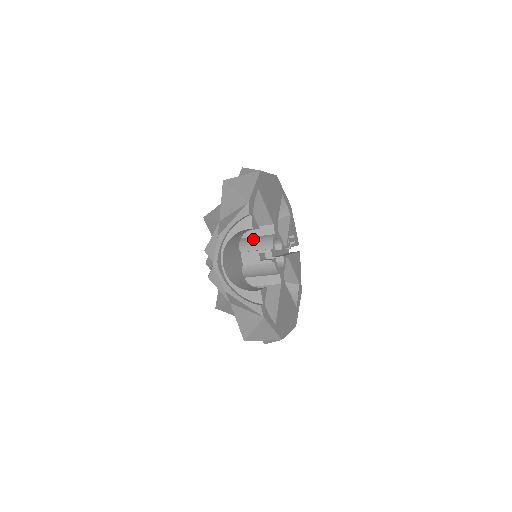
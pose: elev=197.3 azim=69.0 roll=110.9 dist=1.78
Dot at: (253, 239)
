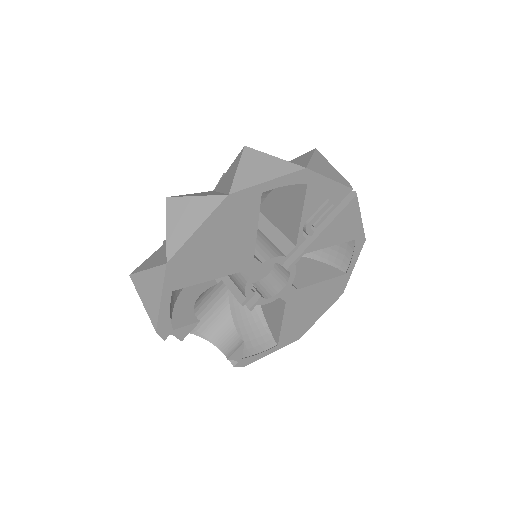
Dot at: occluded
